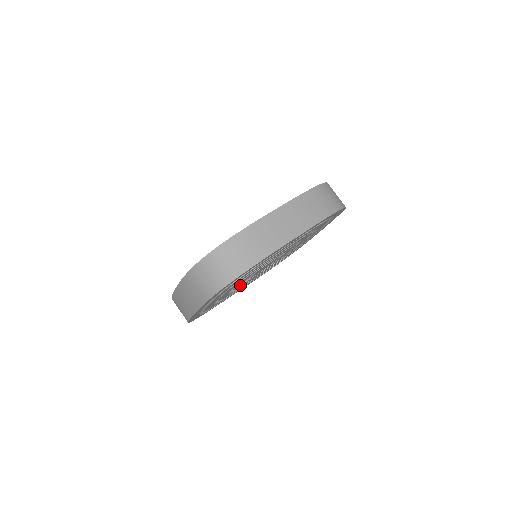
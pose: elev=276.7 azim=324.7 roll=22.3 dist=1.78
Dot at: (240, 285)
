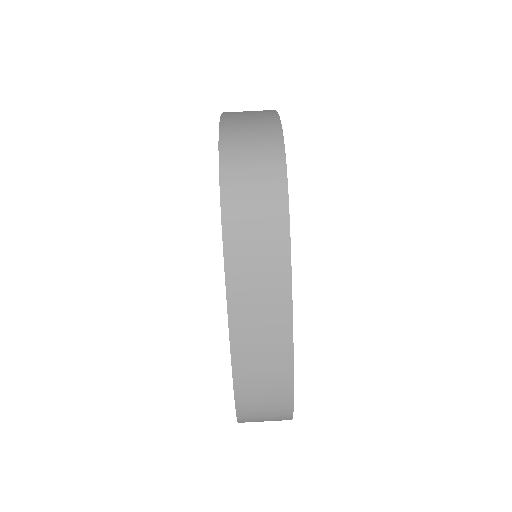
Dot at: occluded
